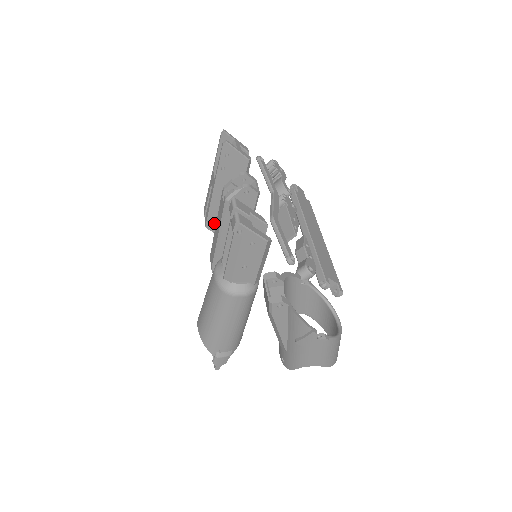
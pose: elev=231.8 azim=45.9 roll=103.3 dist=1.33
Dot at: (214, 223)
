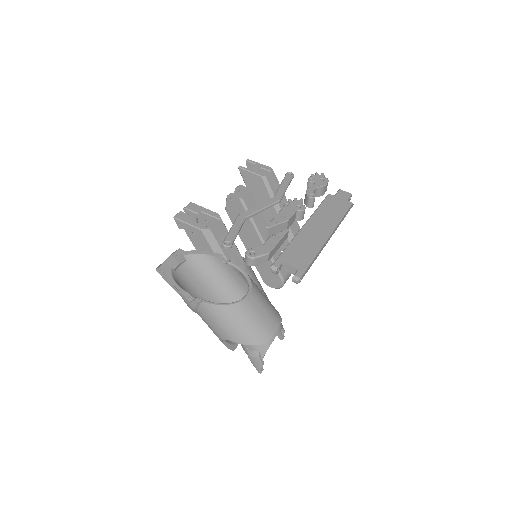
Dot at: occluded
